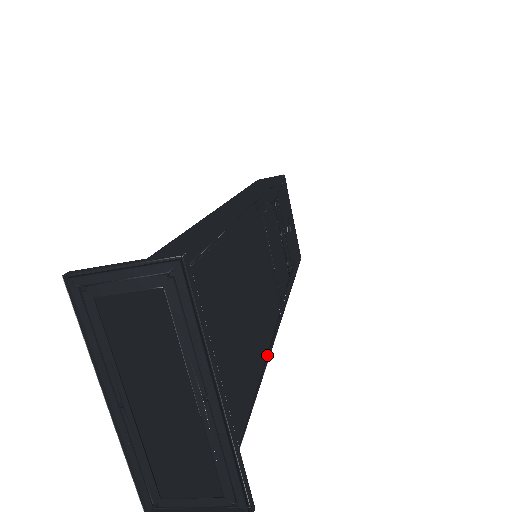
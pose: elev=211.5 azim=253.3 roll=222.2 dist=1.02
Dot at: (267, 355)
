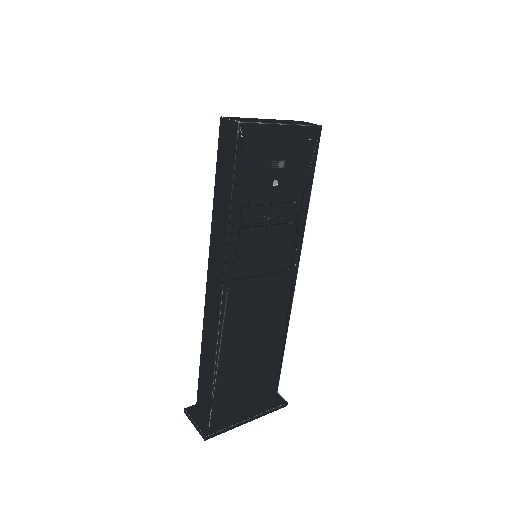
Dot at: (286, 327)
